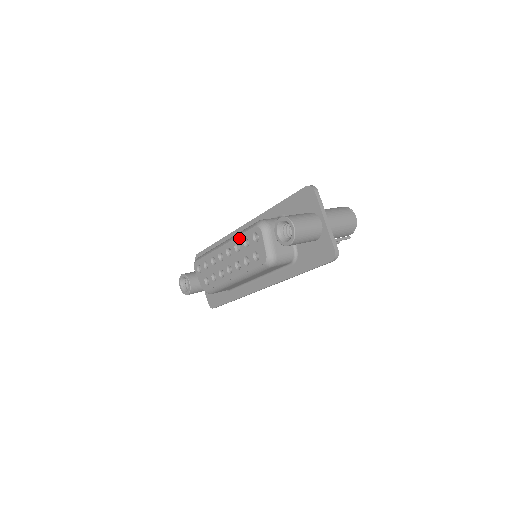
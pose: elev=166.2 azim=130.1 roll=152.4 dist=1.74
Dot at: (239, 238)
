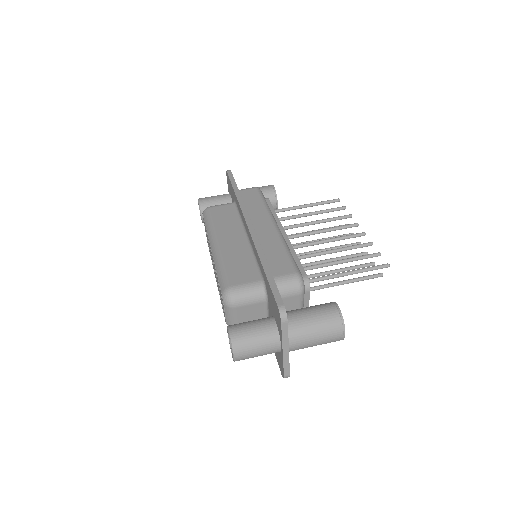
Dot at: (216, 272)
